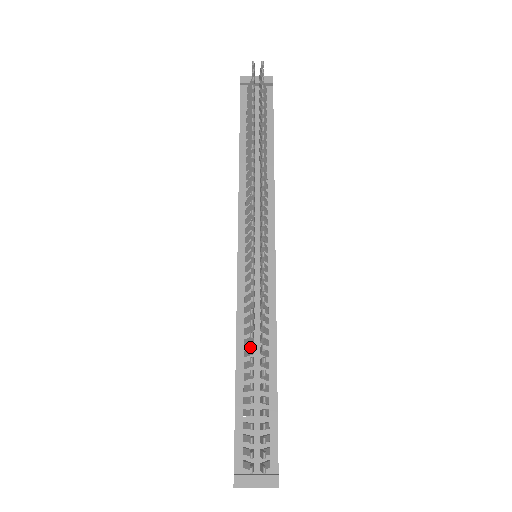
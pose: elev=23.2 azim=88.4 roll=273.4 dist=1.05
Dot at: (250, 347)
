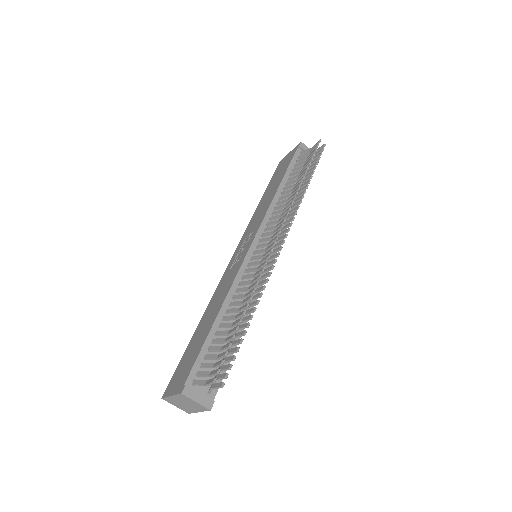
Dot at: (247, 304)
